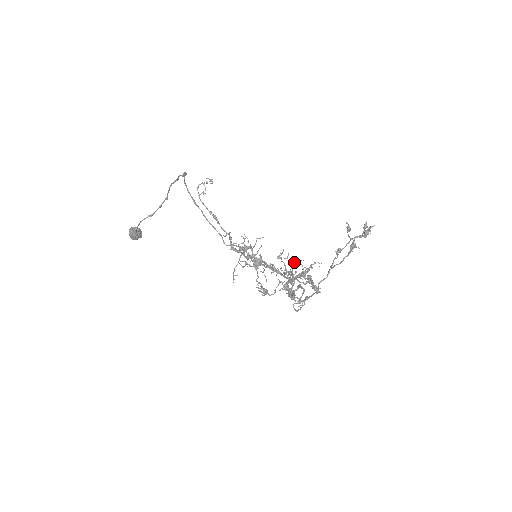
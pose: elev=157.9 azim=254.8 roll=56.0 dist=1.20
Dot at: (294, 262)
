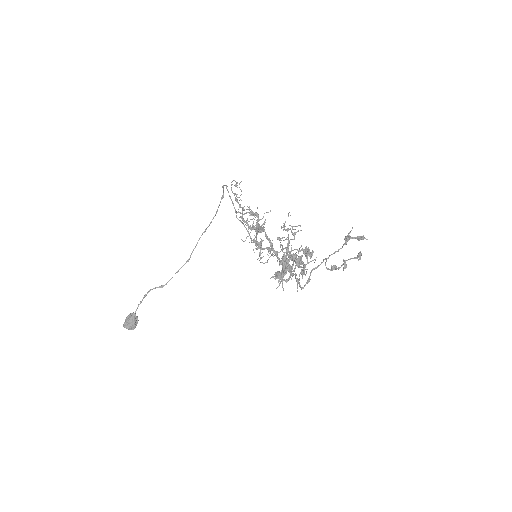
Dot at: (293, 226)
